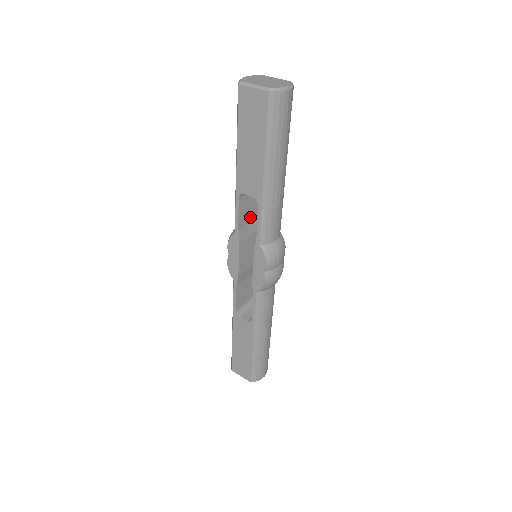
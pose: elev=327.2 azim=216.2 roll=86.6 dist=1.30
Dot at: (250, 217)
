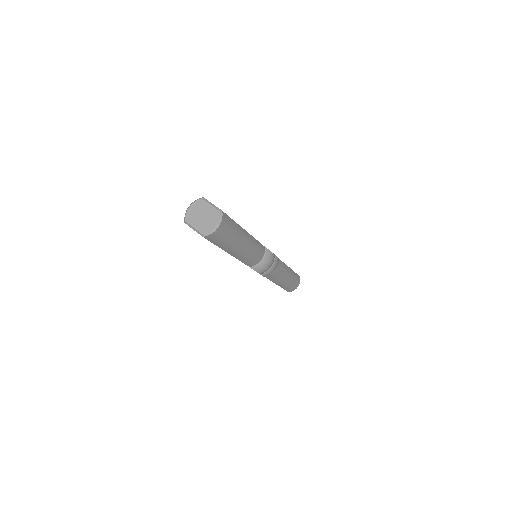
Dot at: occluded
